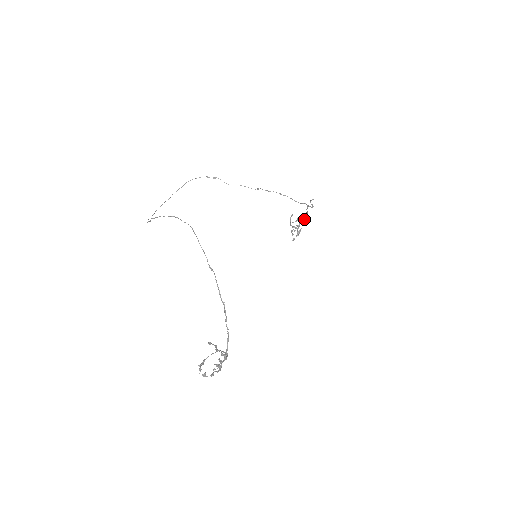
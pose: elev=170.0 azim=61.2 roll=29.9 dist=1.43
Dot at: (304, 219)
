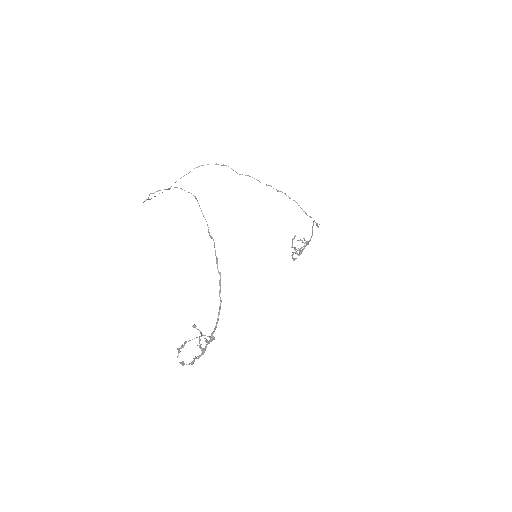
Dot at: occluded
